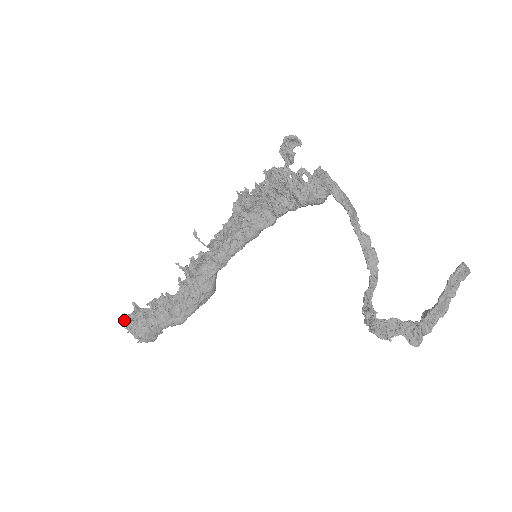
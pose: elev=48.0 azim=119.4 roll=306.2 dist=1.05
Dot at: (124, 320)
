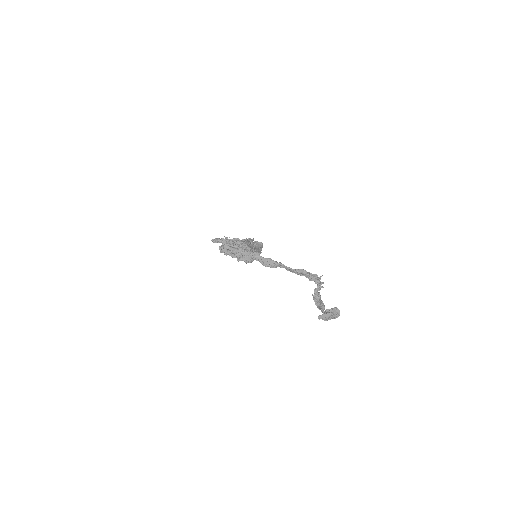
Dot at: occluded
